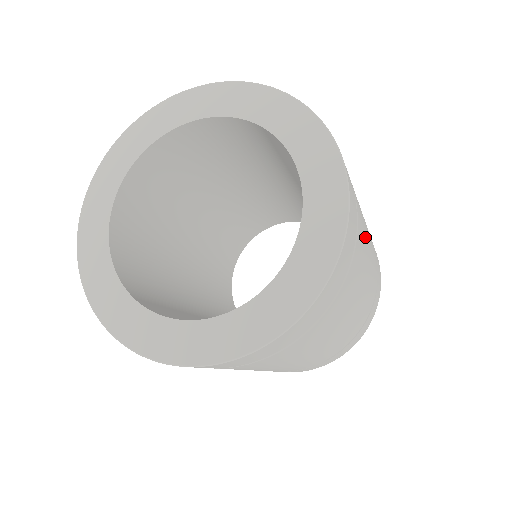
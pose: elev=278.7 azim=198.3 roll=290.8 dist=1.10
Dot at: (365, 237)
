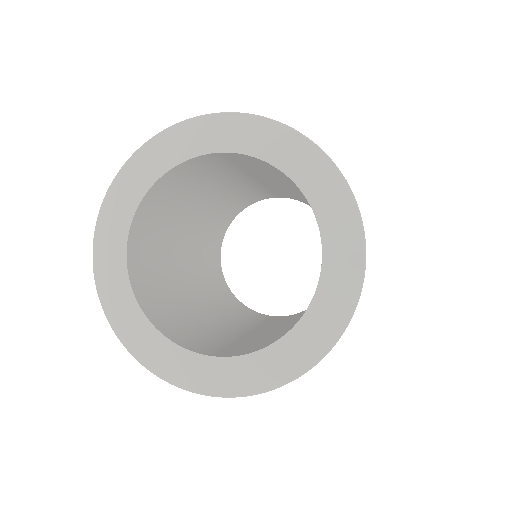
Dot at: occluded
